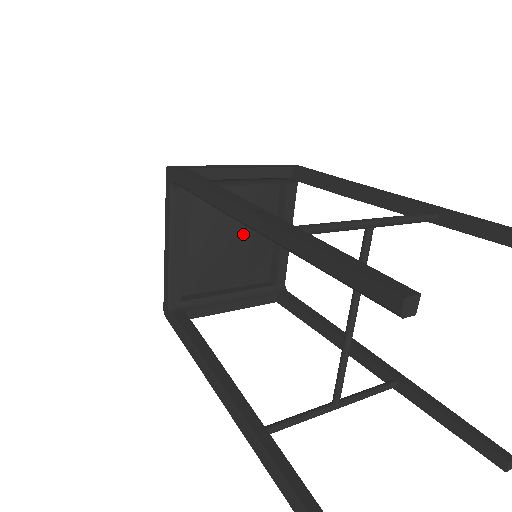
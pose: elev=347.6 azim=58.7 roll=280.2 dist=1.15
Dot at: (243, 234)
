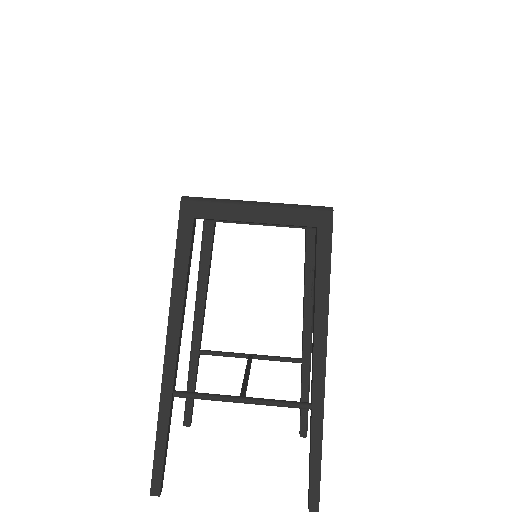
Dot at: occluded
